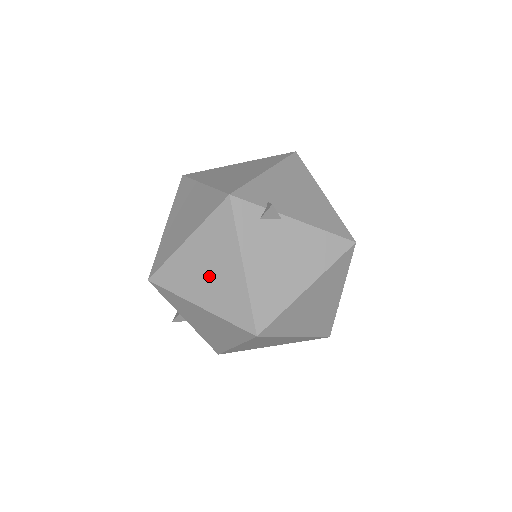
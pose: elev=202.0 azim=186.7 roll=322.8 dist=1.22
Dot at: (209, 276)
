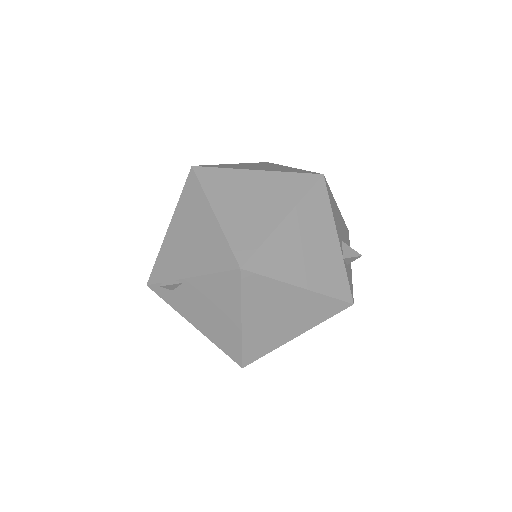
Dot at: occluded
